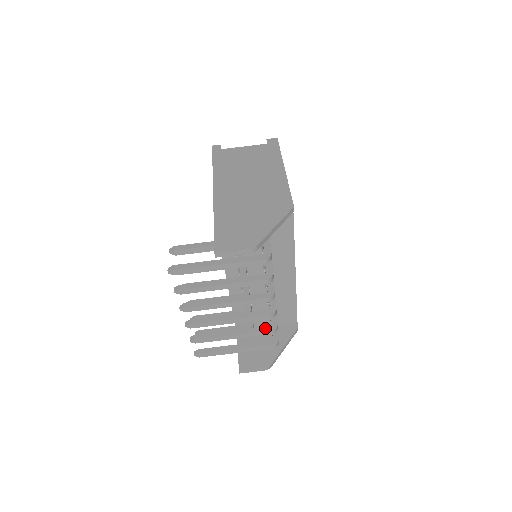
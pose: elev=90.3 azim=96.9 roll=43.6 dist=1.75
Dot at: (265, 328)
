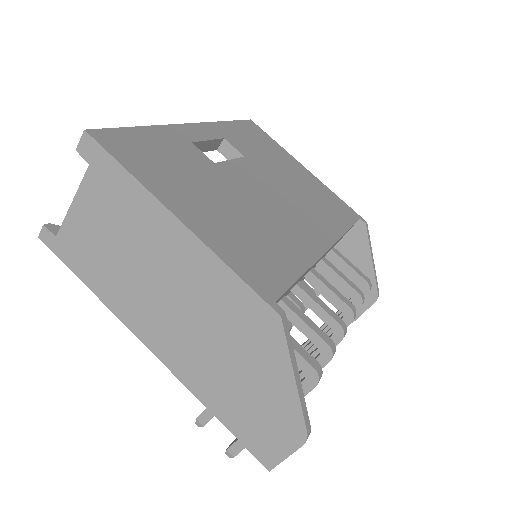
Dot at: occluded
